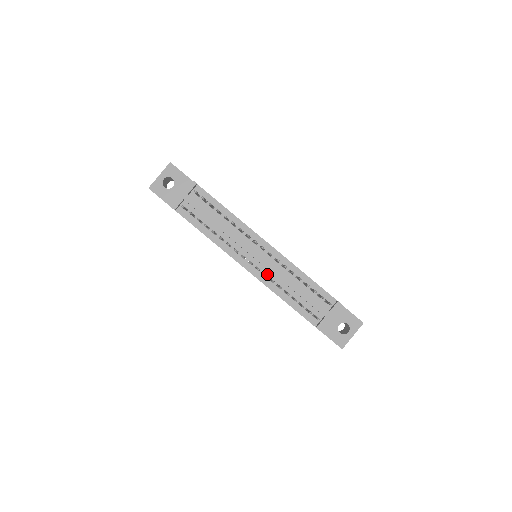
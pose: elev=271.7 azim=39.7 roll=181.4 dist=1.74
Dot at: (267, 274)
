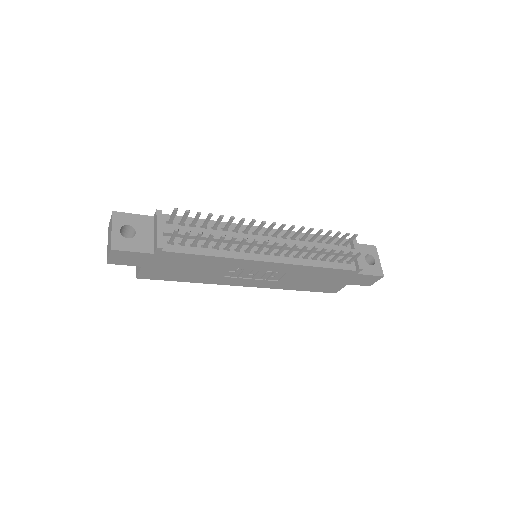
Dot at: (287, 254)
